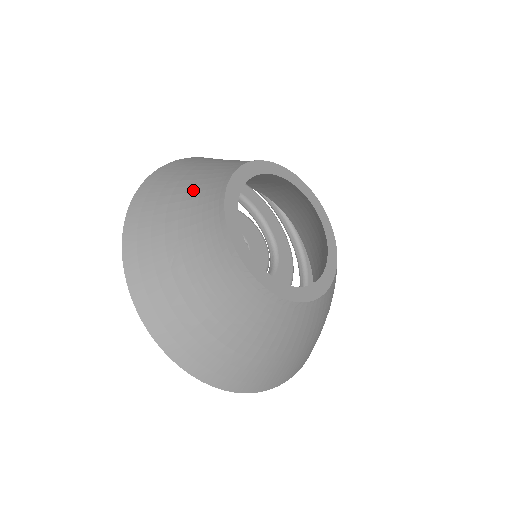
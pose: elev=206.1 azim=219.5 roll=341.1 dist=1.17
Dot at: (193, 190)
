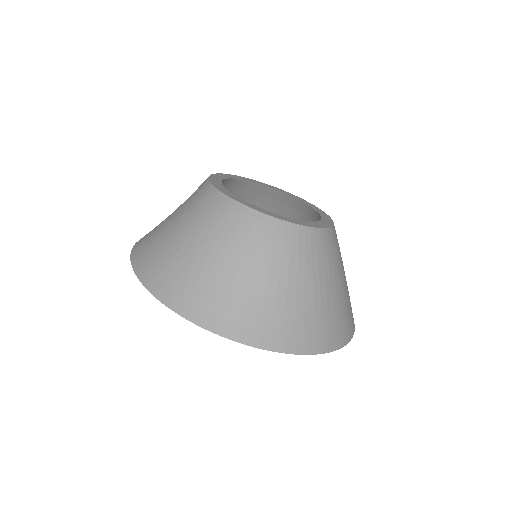
Dot at: (188, 226)
